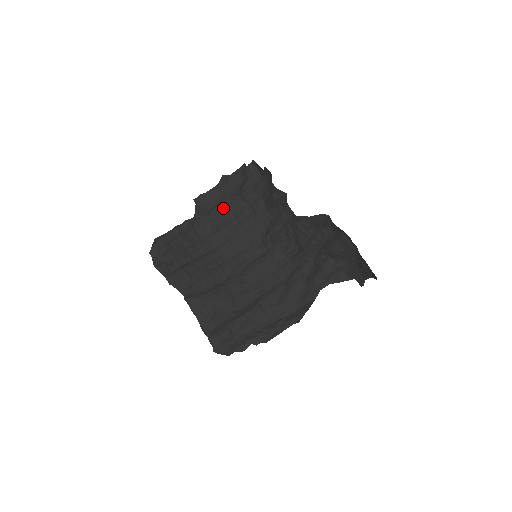
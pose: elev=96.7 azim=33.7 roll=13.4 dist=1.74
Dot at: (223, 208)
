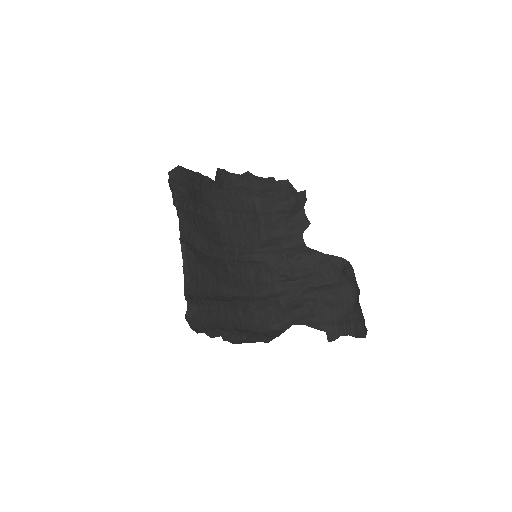
Dot at: (236, 196)
